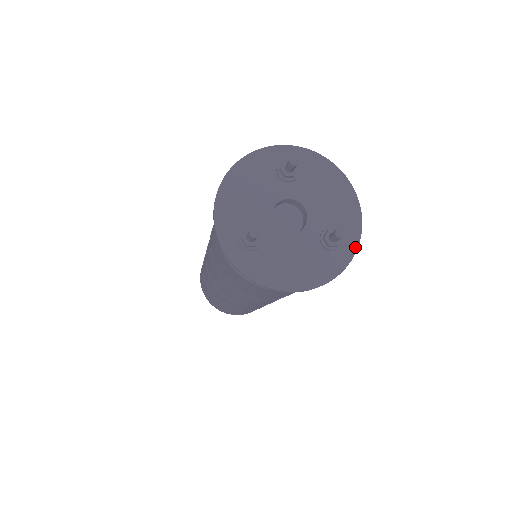
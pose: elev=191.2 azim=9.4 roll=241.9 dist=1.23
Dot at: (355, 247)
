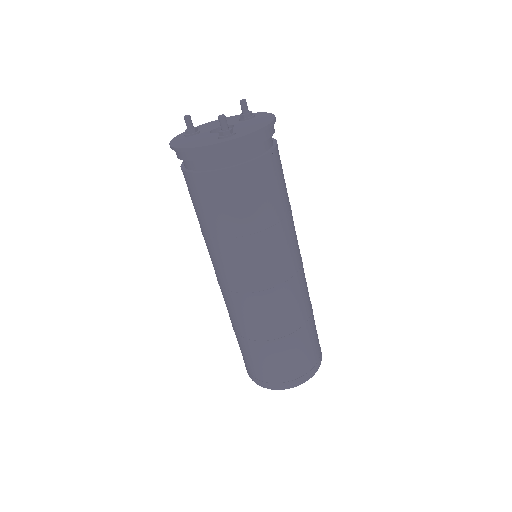
Dot at: (234, 138)
